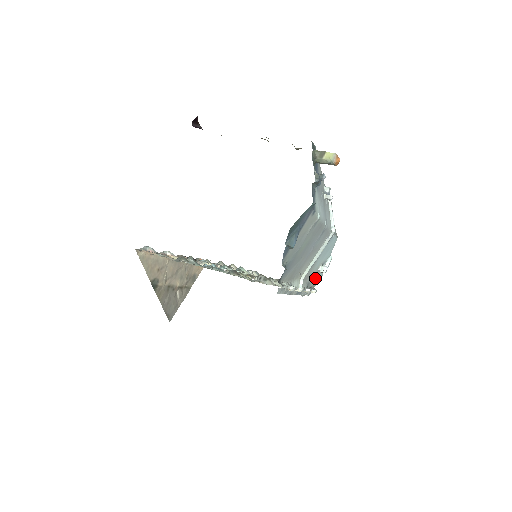
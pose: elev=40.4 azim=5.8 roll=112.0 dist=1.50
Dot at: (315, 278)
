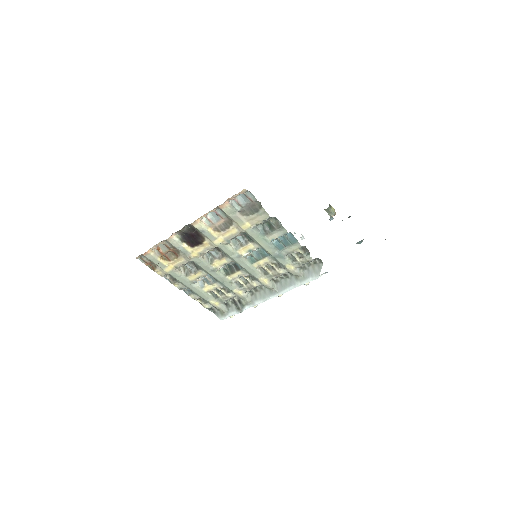
Dot at: occluded
